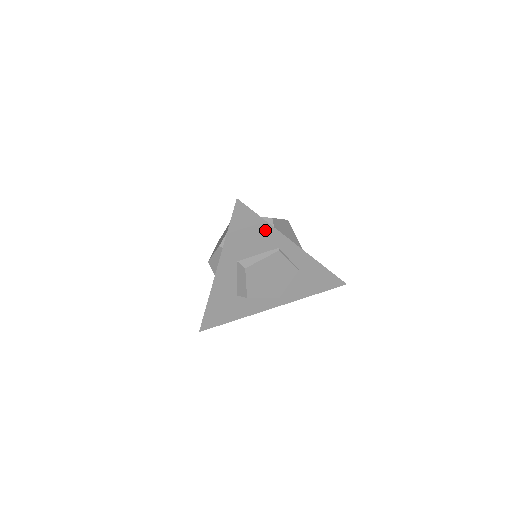
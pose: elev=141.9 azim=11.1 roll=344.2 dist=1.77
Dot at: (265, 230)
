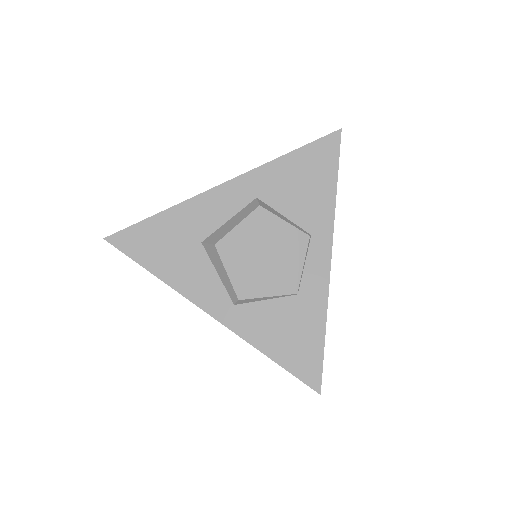
Dot at: (324, 196)
